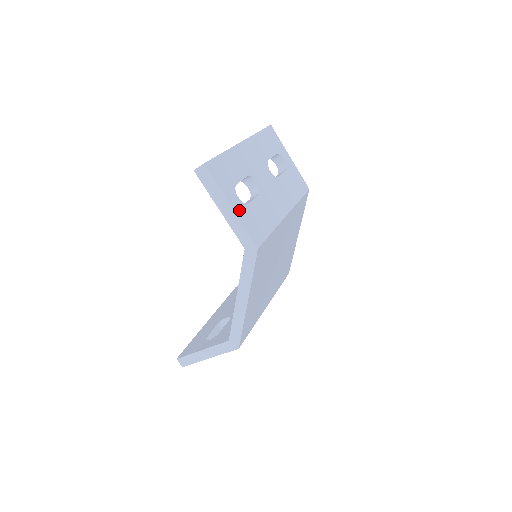
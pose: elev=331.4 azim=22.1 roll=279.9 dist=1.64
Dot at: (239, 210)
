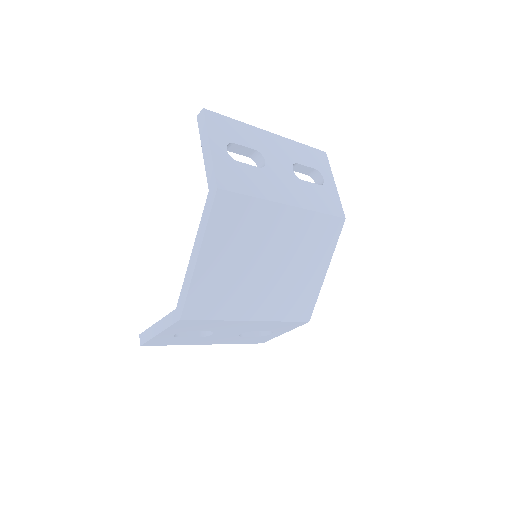
Dot at: (219, 155)
